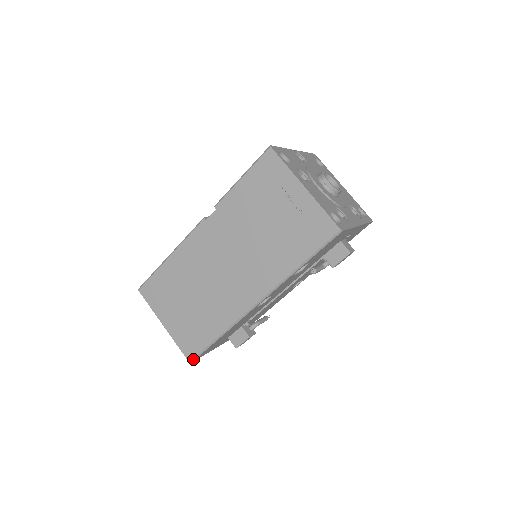
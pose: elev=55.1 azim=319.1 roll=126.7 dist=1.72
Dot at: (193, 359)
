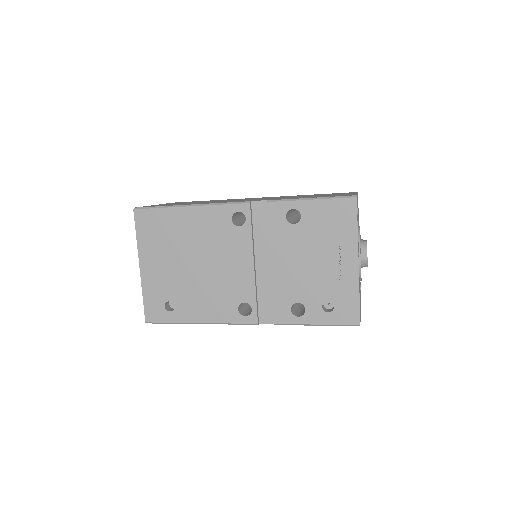
Dot at: occluded
